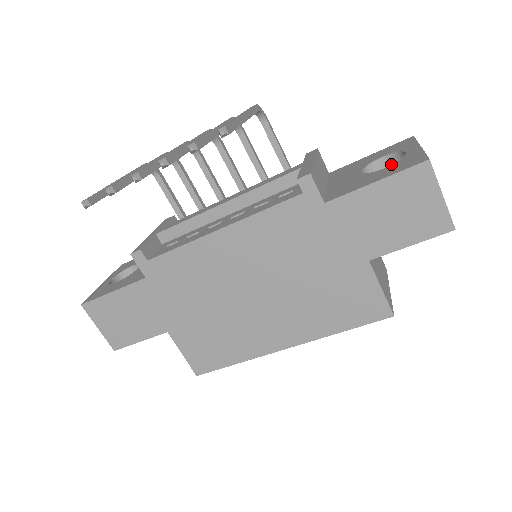
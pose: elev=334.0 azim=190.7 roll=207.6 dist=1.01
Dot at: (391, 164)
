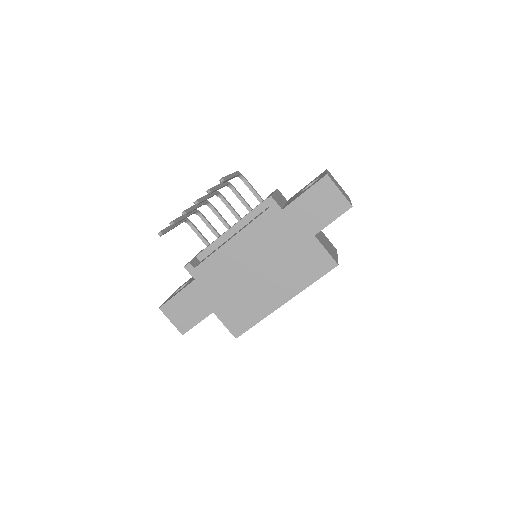
Dot at: occluded
